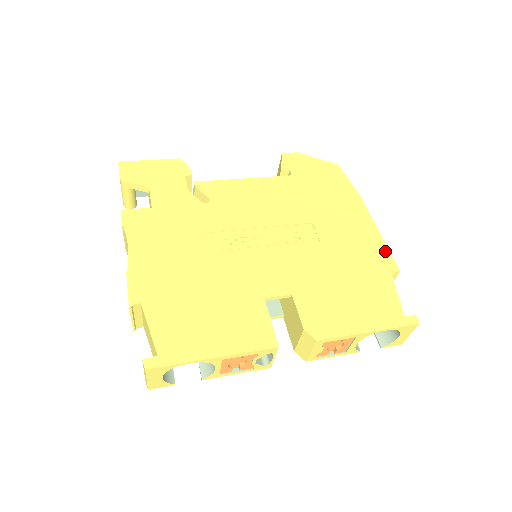
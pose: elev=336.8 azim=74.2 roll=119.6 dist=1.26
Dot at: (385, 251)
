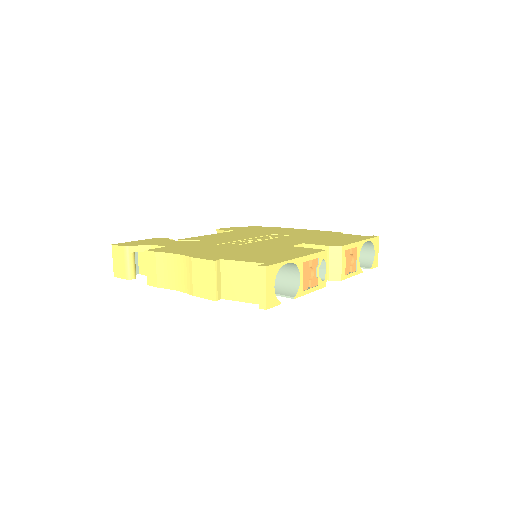
Dot at: (325, 231)
